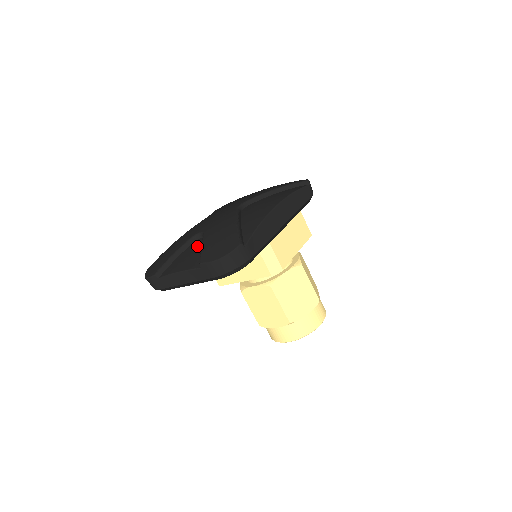
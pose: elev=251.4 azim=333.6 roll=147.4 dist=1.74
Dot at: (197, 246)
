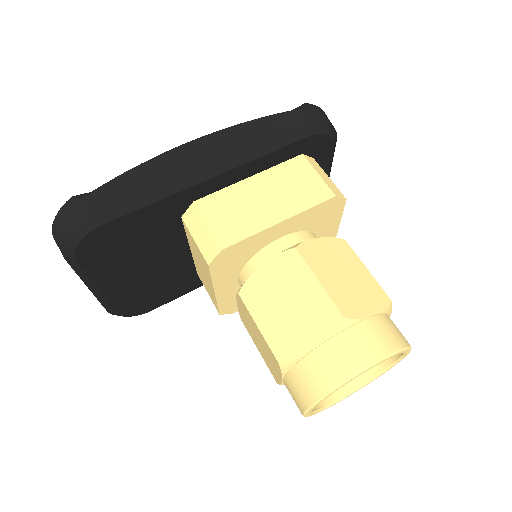
Dot at: occluded
